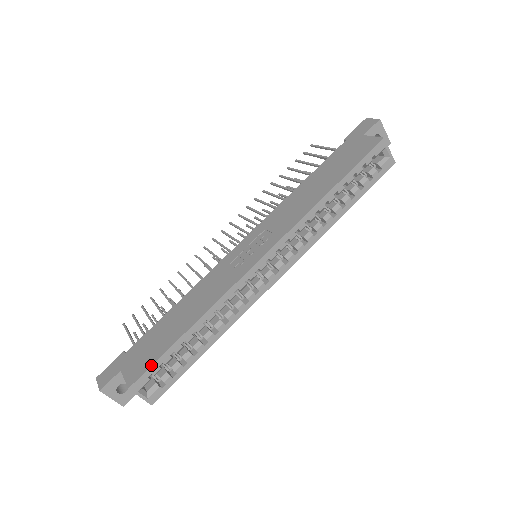
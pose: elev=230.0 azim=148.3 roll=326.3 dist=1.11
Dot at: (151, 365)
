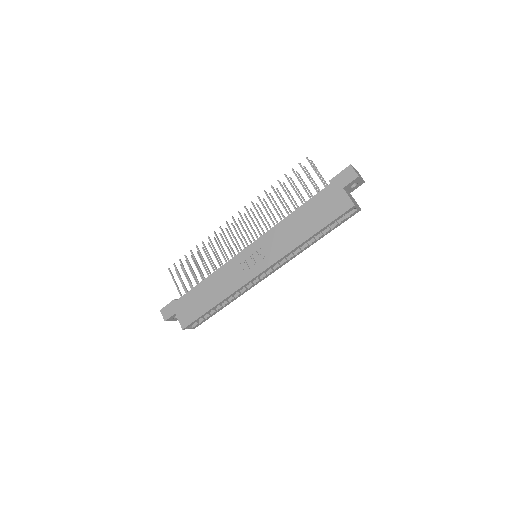
Dot at: (194, 321)
